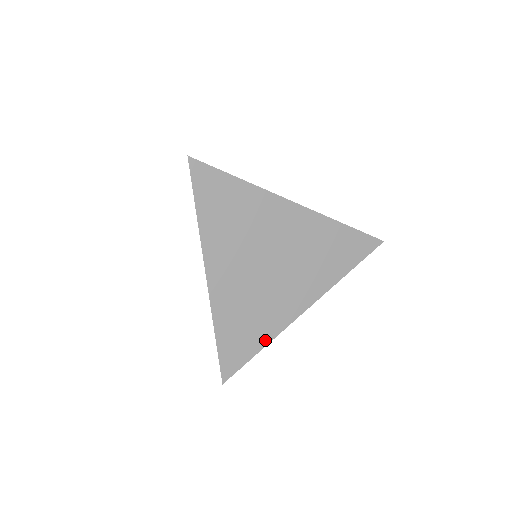
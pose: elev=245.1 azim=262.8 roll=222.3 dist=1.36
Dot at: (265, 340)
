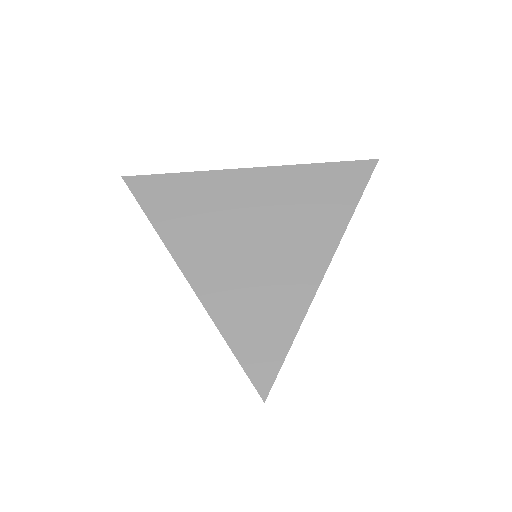
Dot at: (293, 324)
